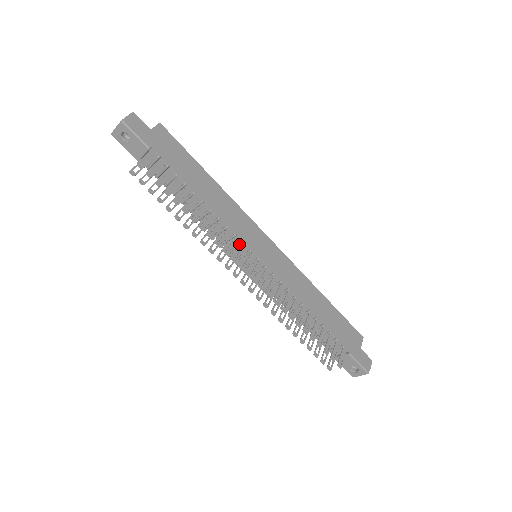
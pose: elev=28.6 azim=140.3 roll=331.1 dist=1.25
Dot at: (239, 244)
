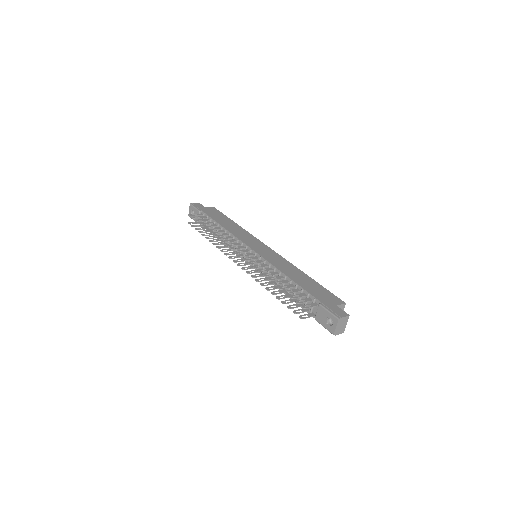
Dot at: (241, 245)
